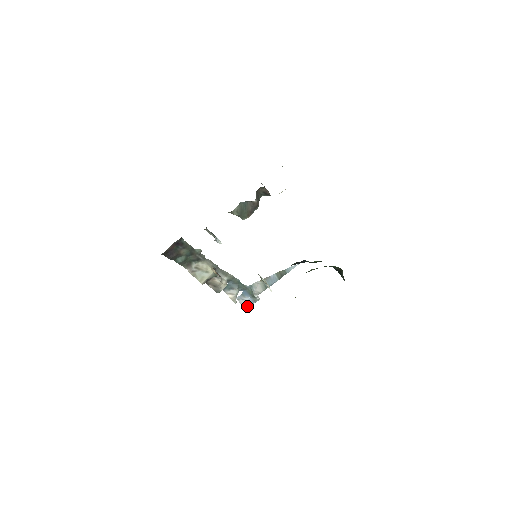
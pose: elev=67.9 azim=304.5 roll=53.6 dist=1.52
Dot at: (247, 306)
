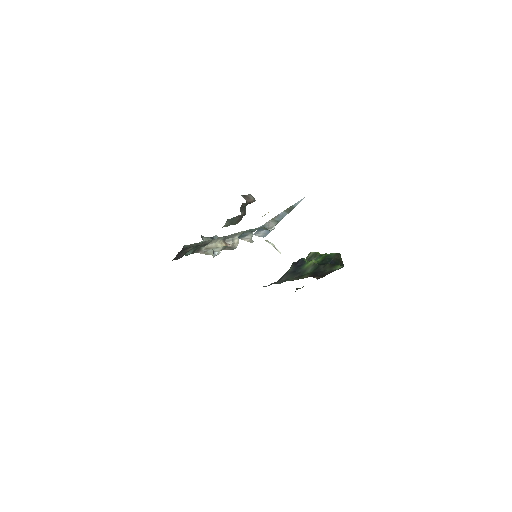
Dot at: (265, 235)
